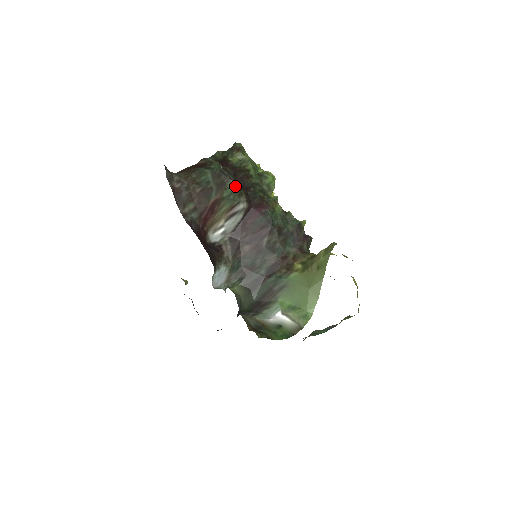
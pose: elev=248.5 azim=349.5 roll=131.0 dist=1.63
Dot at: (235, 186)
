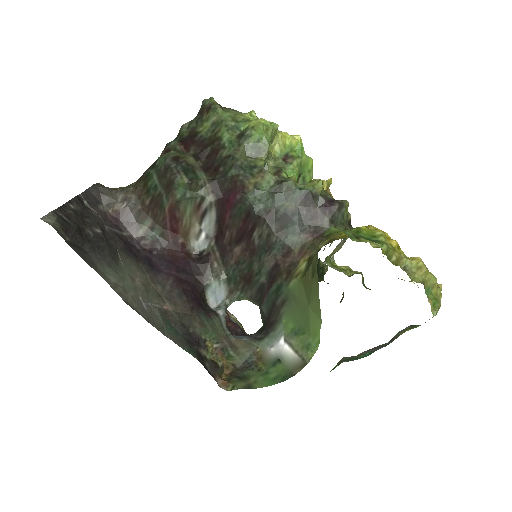
Dot at: (184, 181)
